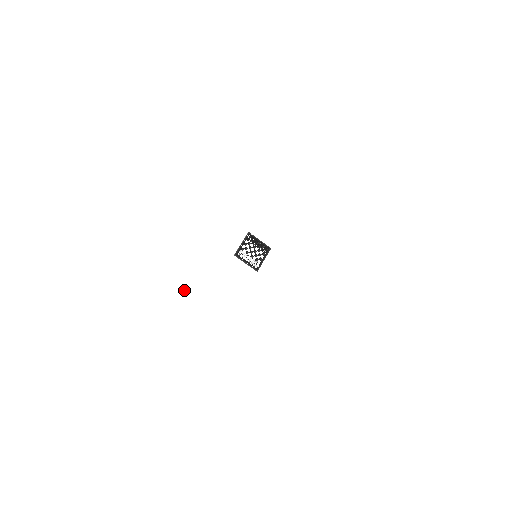
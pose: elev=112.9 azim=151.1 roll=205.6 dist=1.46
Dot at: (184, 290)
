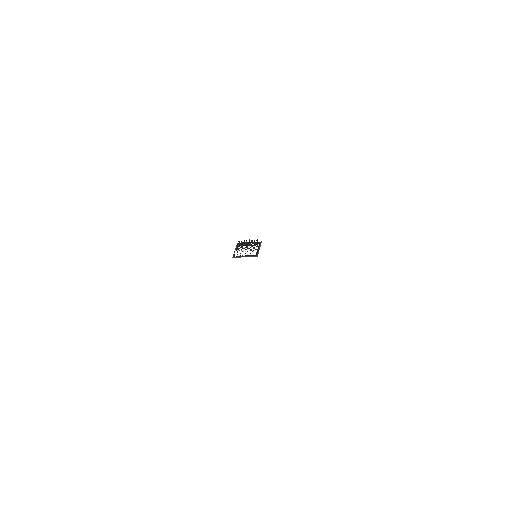
Dot at: (205, 297)
